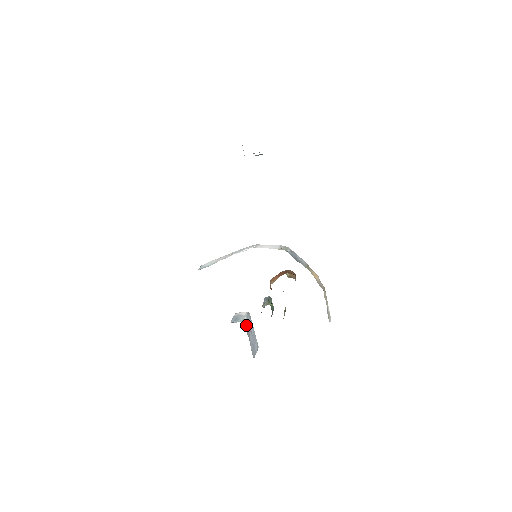
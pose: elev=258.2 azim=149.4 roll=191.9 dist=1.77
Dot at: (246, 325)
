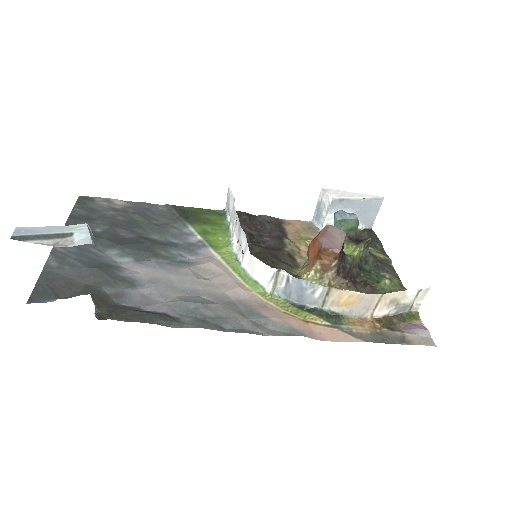
Dot at: (332, 223)
